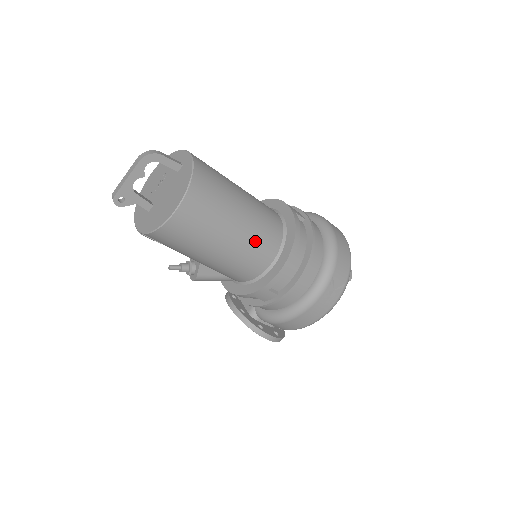
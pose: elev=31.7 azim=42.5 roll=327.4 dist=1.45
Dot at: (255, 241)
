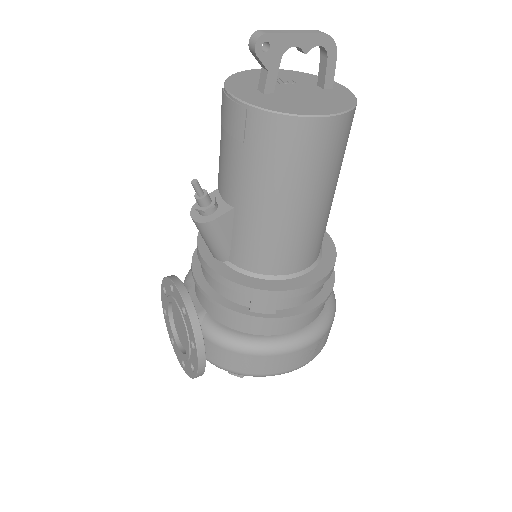
Dot at: (317, 232)
